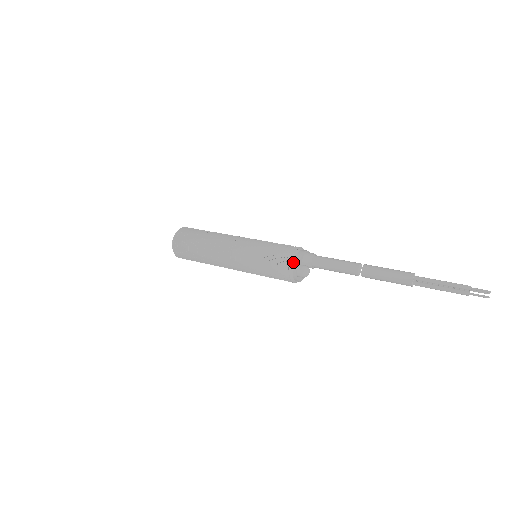
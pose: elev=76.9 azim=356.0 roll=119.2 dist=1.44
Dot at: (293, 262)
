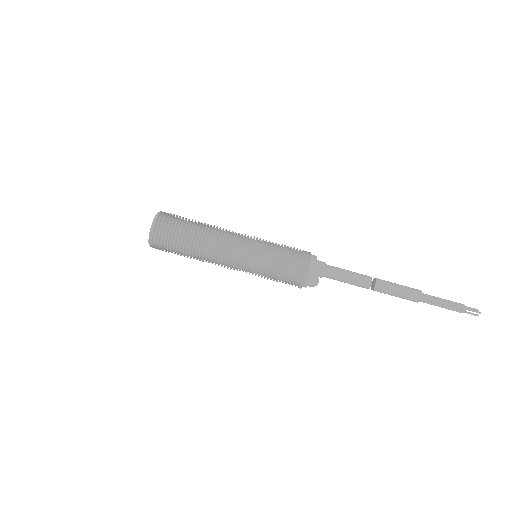
Dot at: (306, 280)
